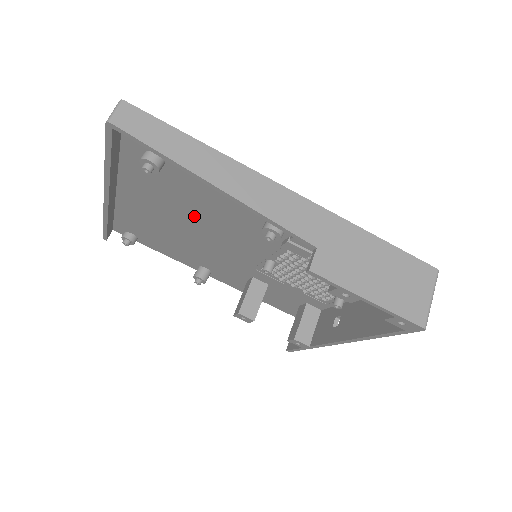
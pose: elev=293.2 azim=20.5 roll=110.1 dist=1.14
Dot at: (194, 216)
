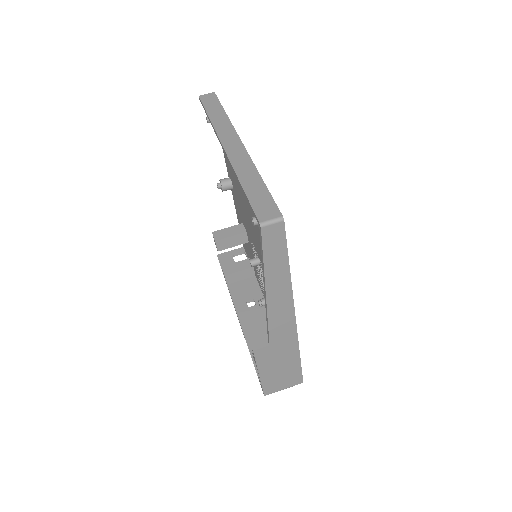
Dot at: occluded
